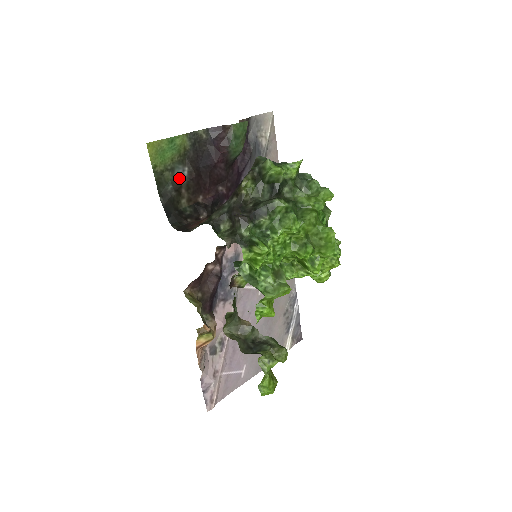
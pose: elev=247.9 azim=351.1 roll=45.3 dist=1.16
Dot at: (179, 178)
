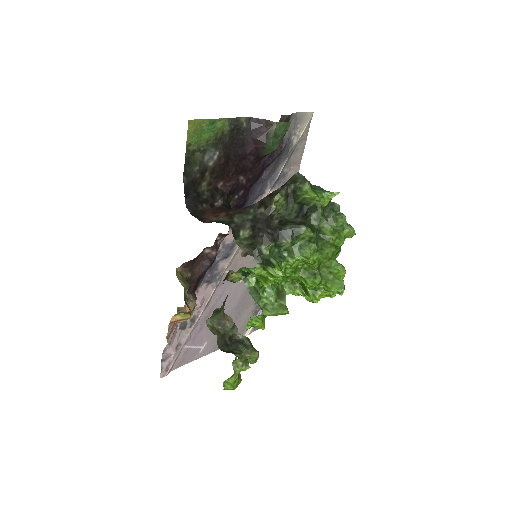
Dot at: (208, 161)
